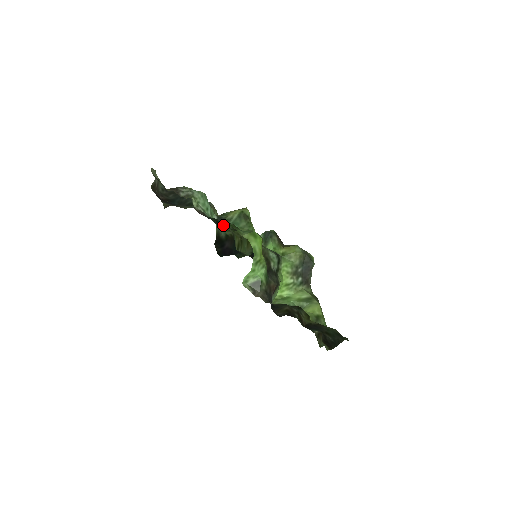
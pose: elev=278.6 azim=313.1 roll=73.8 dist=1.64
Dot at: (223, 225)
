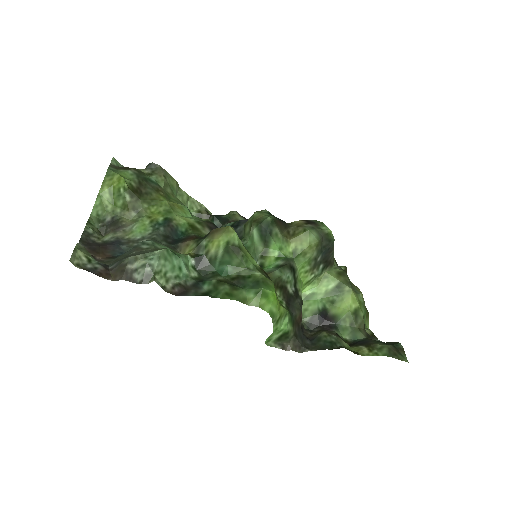
Dot at: (210, 276)
